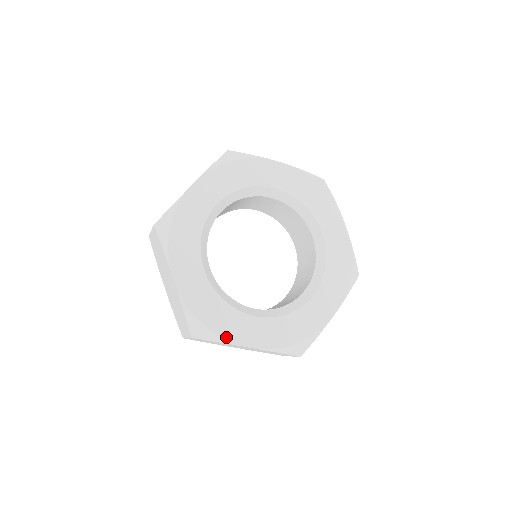
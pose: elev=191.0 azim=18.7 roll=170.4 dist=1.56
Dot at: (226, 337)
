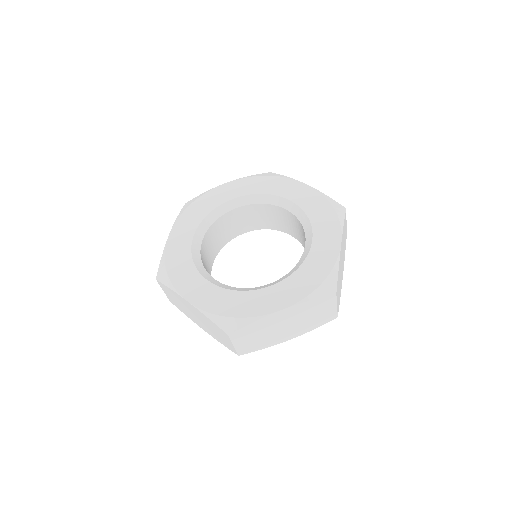
Dot at: (175, 285)
